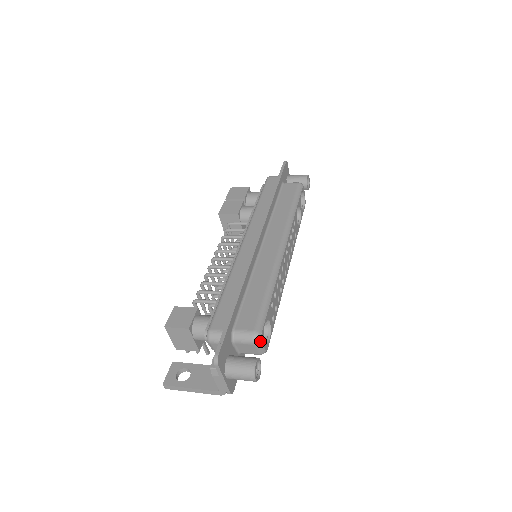
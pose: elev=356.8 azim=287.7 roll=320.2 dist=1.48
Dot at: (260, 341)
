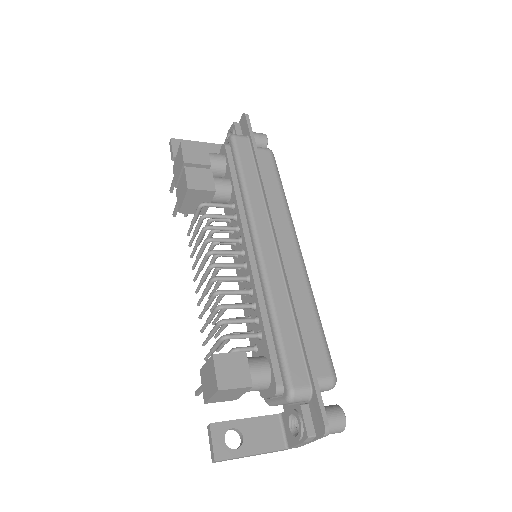
Dot at: occluded
